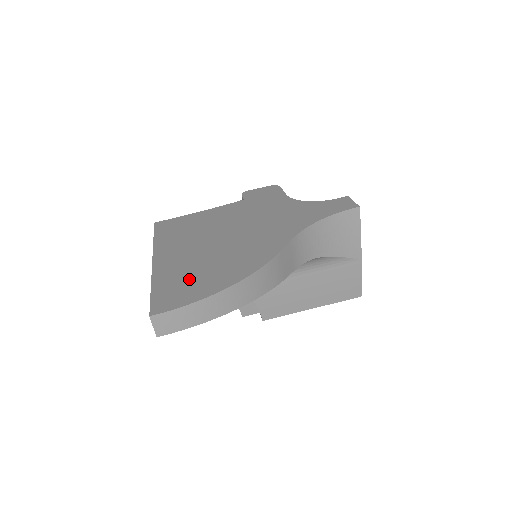
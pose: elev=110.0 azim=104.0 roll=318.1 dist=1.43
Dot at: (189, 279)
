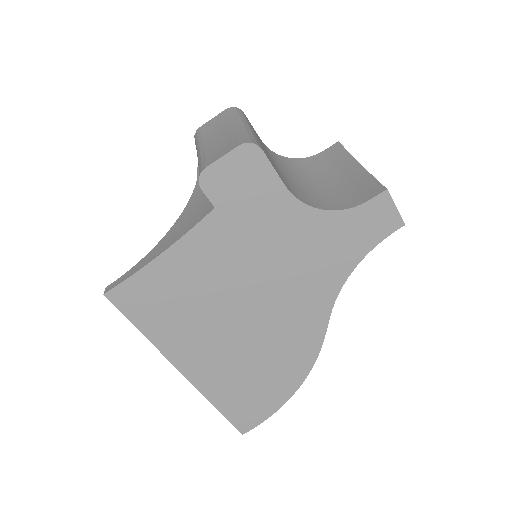
Dot at: (248, 392)
